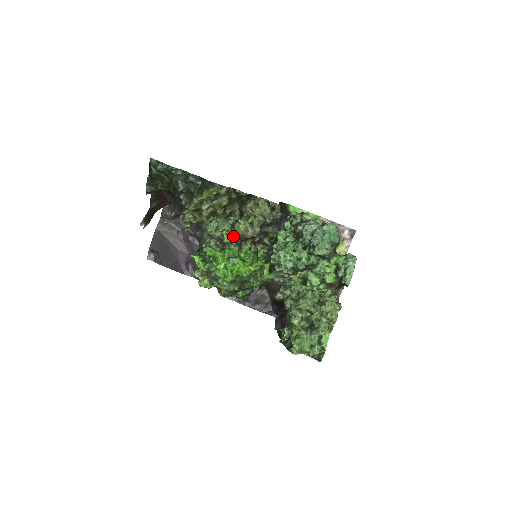
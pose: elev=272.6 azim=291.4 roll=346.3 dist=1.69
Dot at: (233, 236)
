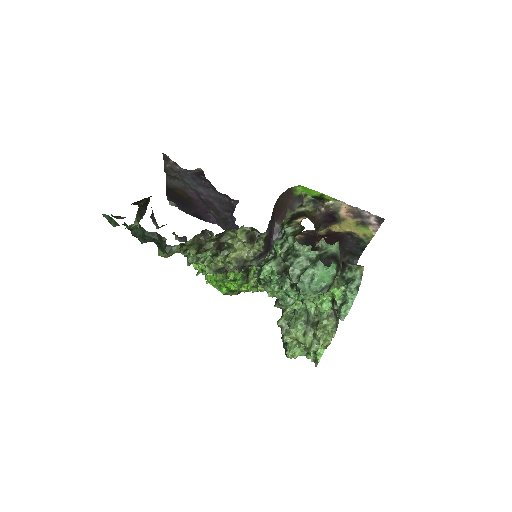
Dot at: (215, 269)
